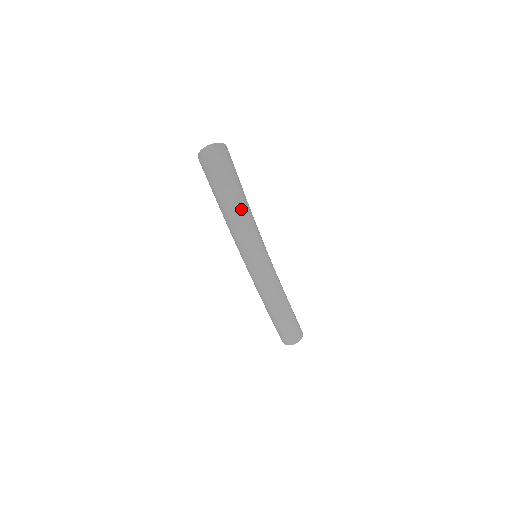
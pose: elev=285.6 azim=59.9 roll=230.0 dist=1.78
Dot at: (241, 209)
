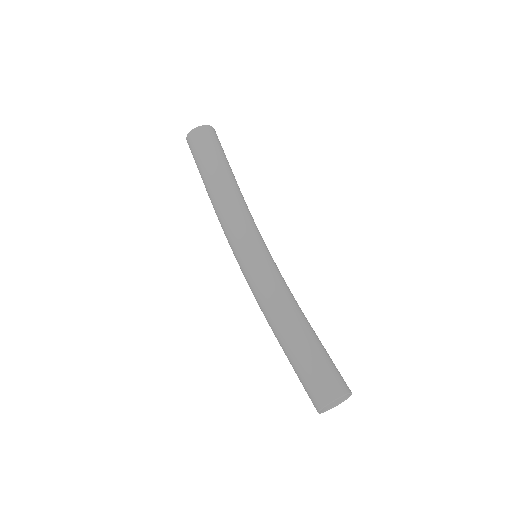
Dot at: (231, 183)
